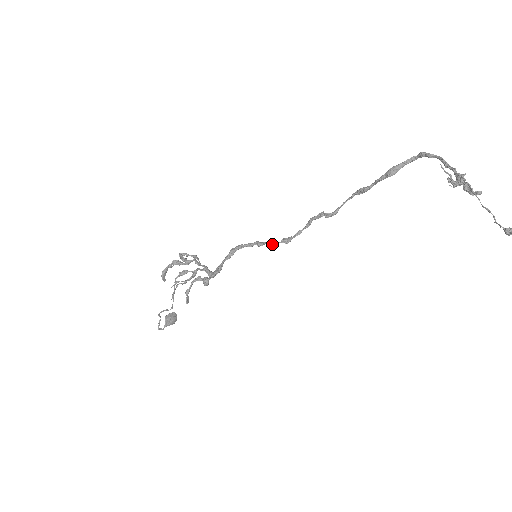
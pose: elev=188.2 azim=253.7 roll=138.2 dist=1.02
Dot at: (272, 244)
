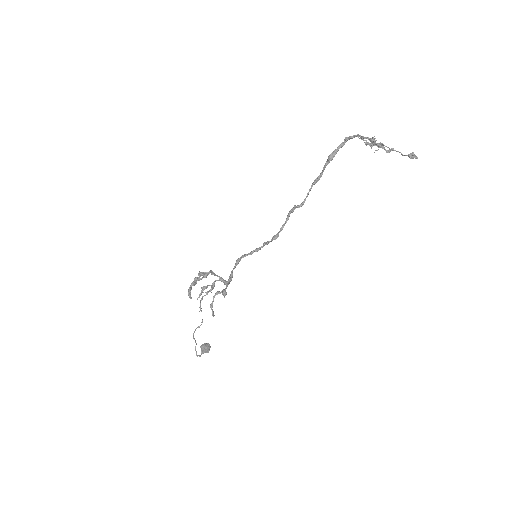
Dot at: (266, 244)
